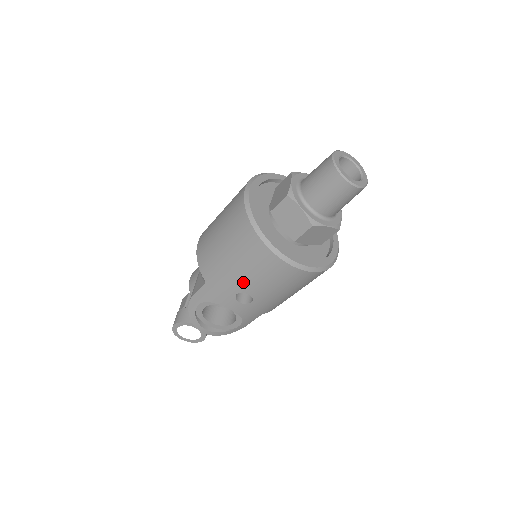
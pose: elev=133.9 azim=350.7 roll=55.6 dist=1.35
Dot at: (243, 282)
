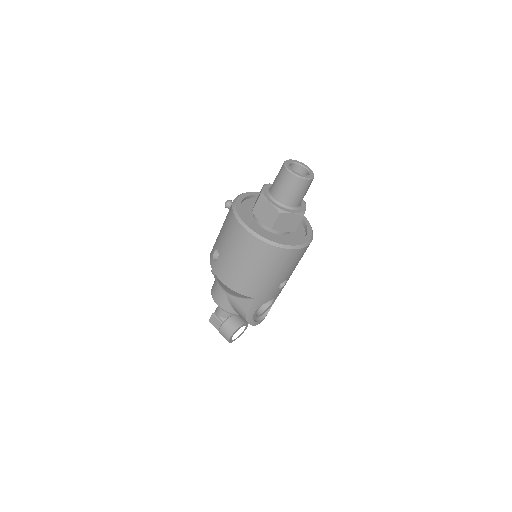
Dot at: (282, 278)
